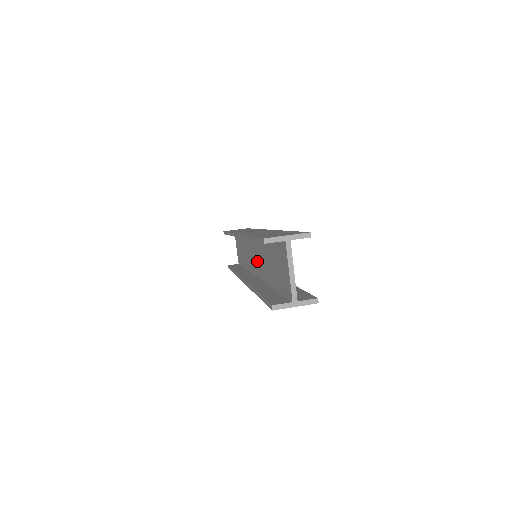
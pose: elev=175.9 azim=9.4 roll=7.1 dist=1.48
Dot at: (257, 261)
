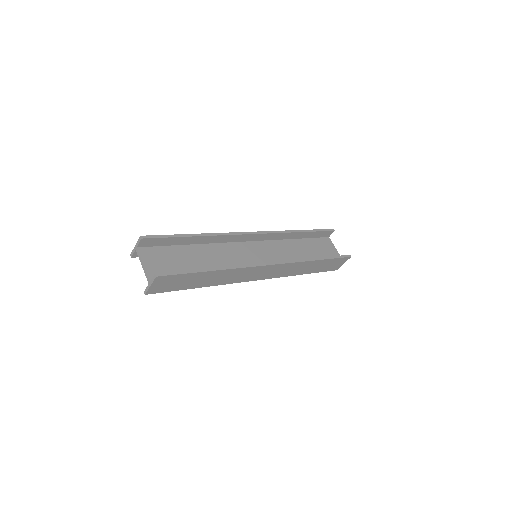
Dot at: (246, 260)
